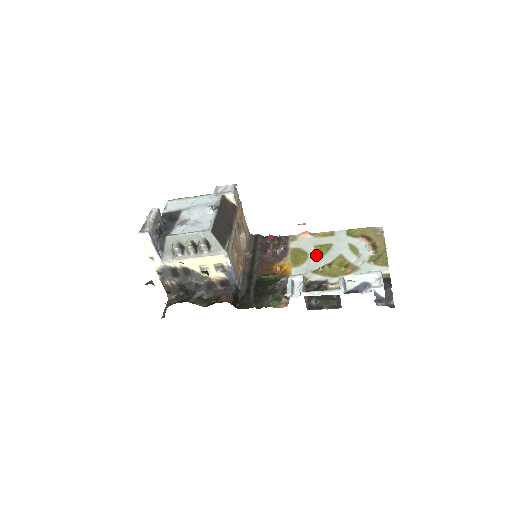
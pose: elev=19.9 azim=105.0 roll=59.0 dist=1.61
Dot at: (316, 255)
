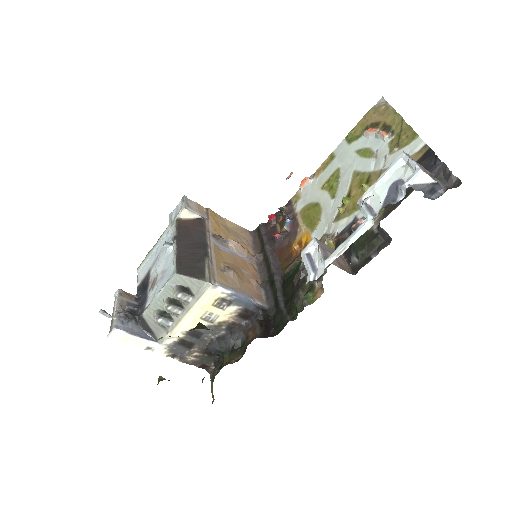
Dot at: (328, 197)
